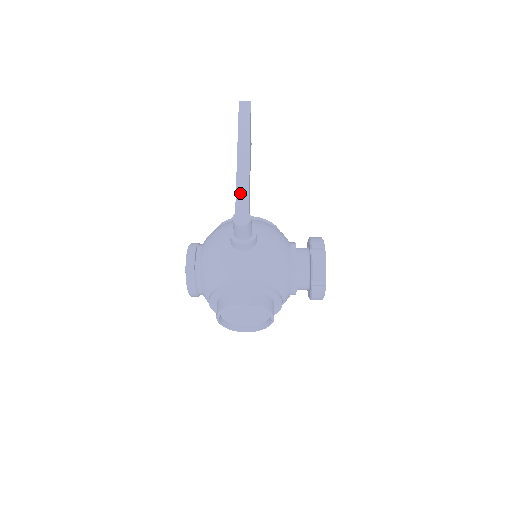
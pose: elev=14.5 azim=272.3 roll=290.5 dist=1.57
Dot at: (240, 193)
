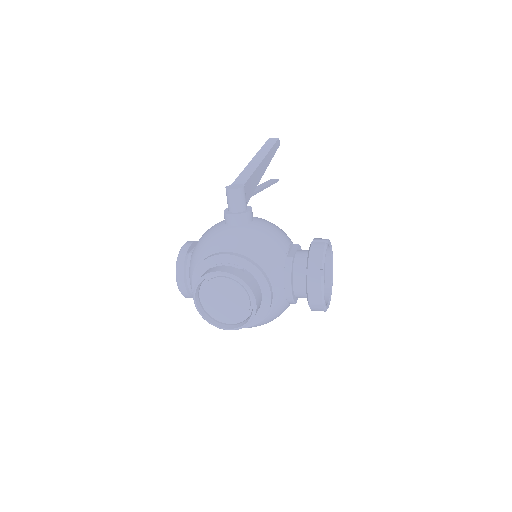
Dot at: (242, 176)
